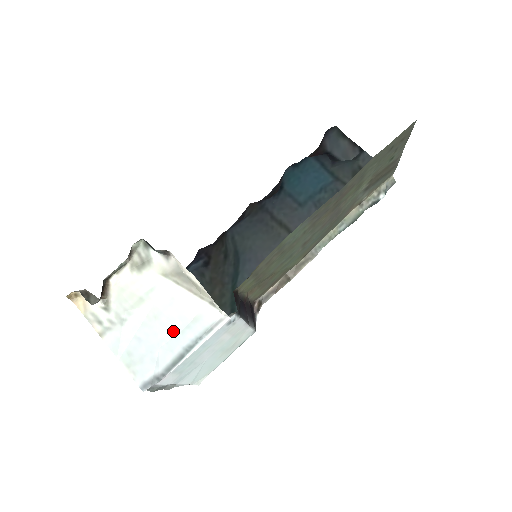
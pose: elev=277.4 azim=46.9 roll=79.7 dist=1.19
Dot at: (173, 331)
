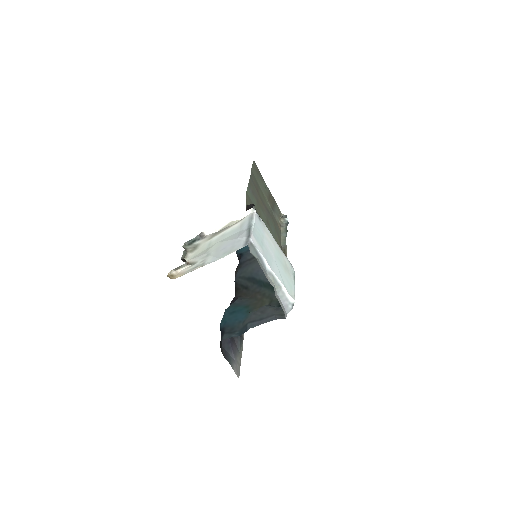
Dot at: (236, 234)
